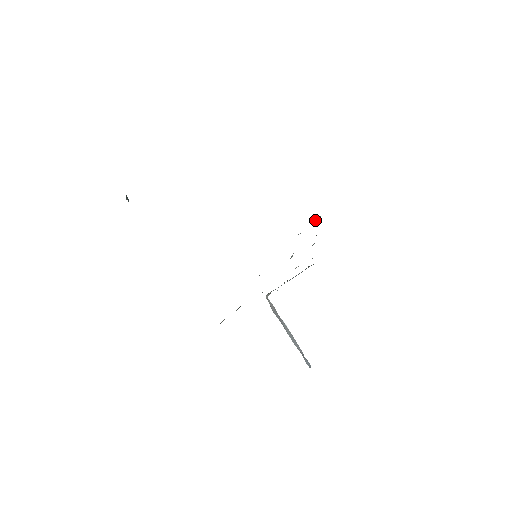
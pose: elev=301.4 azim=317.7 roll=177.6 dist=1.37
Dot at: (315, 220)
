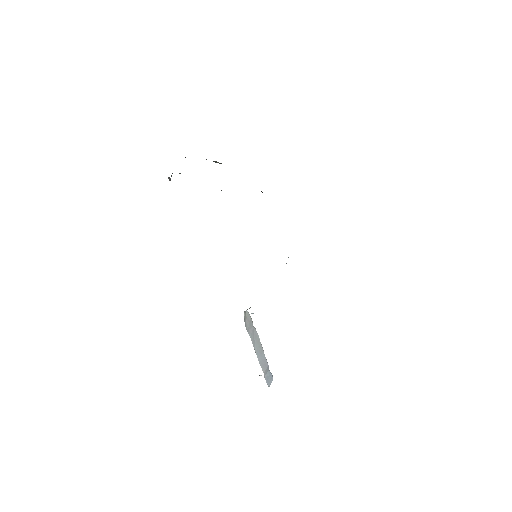
Dot at: occluded
